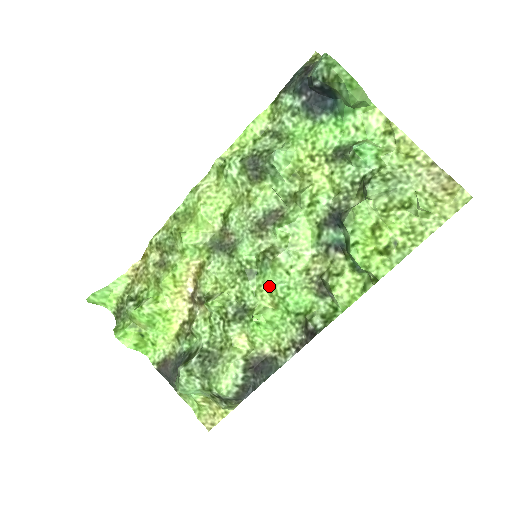
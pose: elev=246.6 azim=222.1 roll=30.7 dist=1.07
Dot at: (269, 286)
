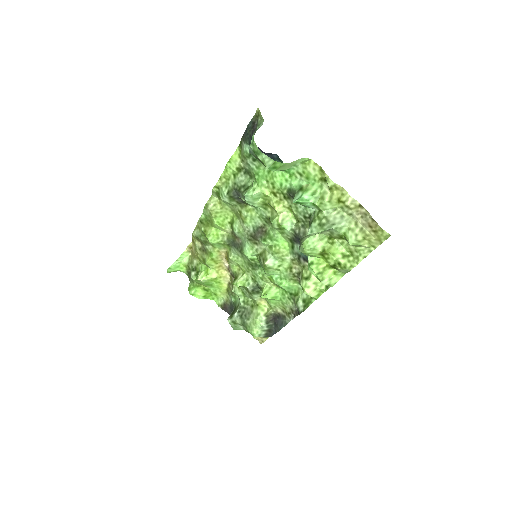
Dot at: (268, 276)
